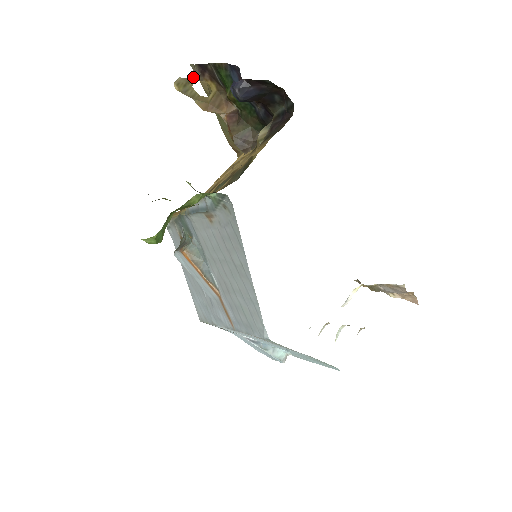
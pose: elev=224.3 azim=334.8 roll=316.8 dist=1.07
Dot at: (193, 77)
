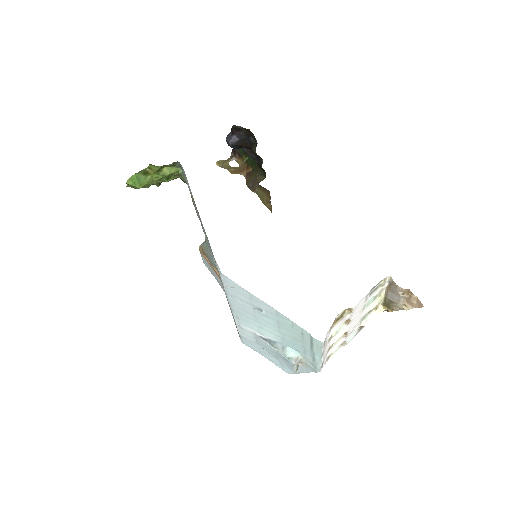
Dot at: (230, 159)
